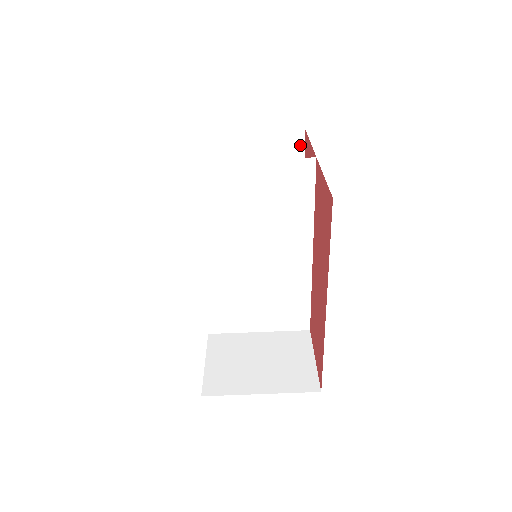
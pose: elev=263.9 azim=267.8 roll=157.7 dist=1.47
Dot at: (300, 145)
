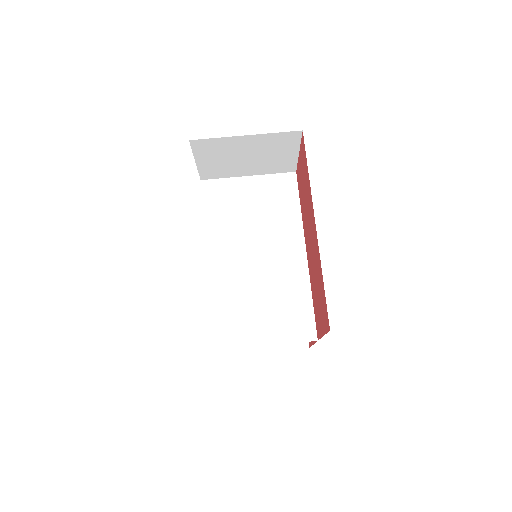
Dot at: occluded
